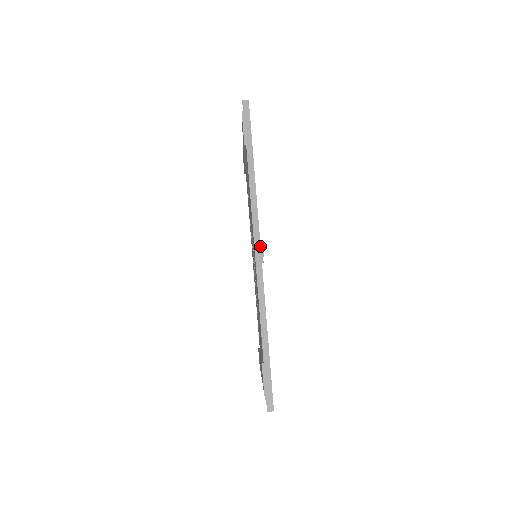
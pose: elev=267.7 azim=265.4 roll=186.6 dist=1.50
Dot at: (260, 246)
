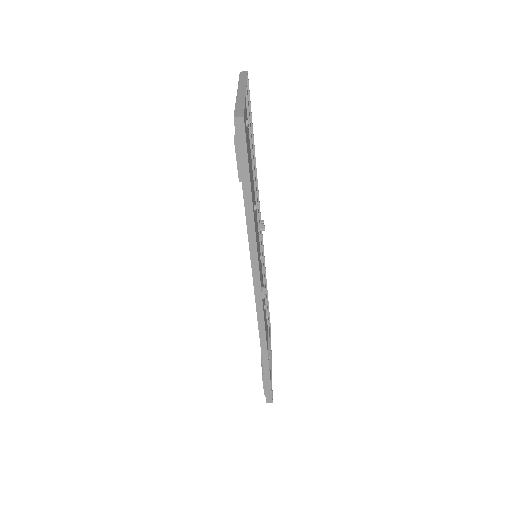
Dot at: (261, 290)
